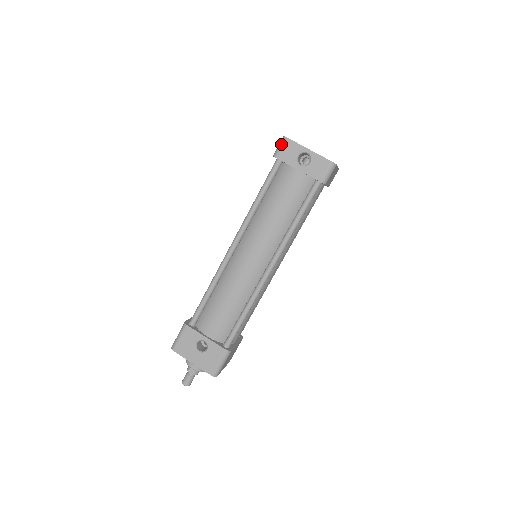
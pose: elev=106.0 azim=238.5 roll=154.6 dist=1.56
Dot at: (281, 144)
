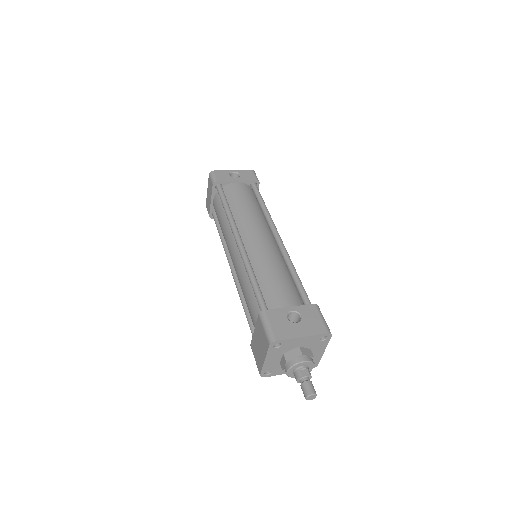
Dot at: (213, 175)
